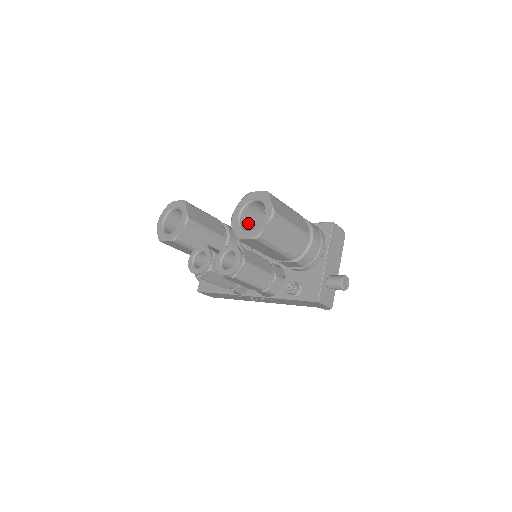
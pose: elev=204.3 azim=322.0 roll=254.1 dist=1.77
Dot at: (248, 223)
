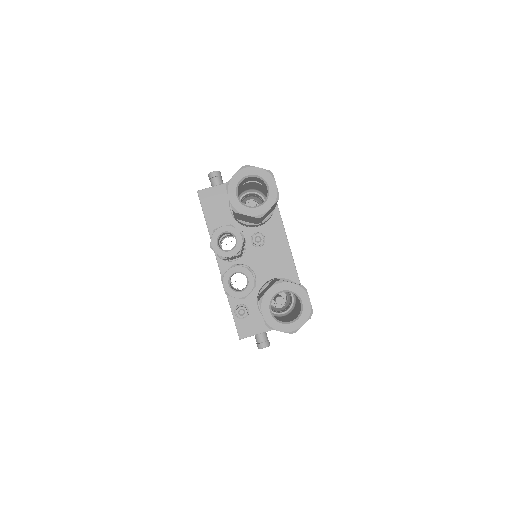
Dot at: occluded
